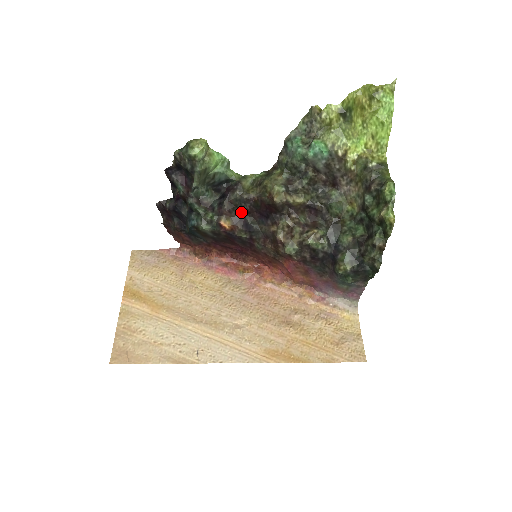
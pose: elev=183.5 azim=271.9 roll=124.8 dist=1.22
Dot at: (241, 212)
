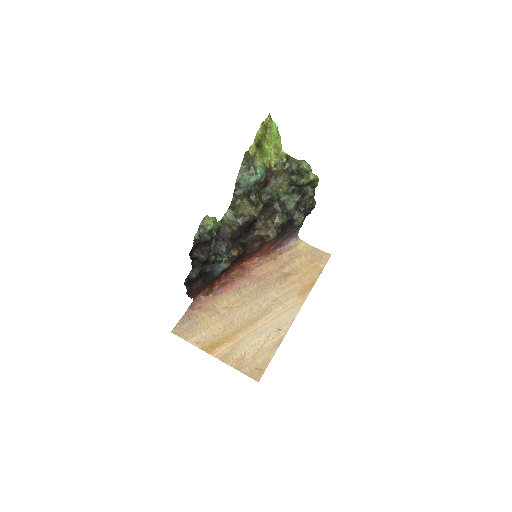
Dot at: (236, 240)
